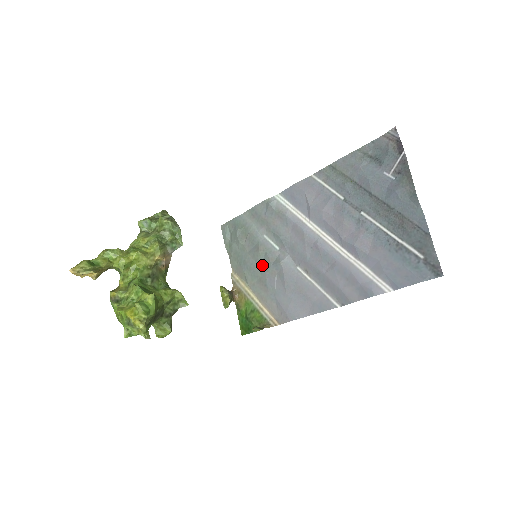
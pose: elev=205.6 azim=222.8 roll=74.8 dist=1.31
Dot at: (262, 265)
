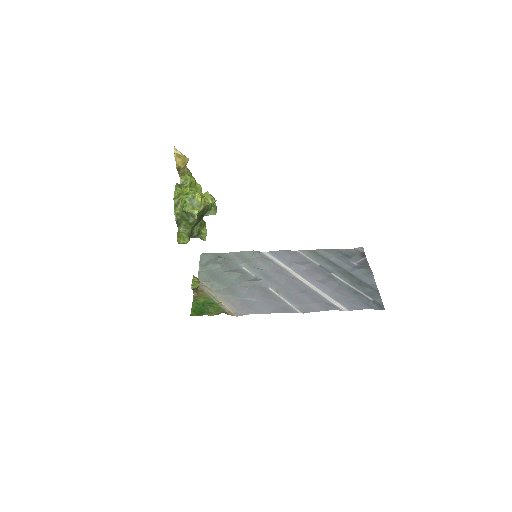
Dot at: (235, 280)
